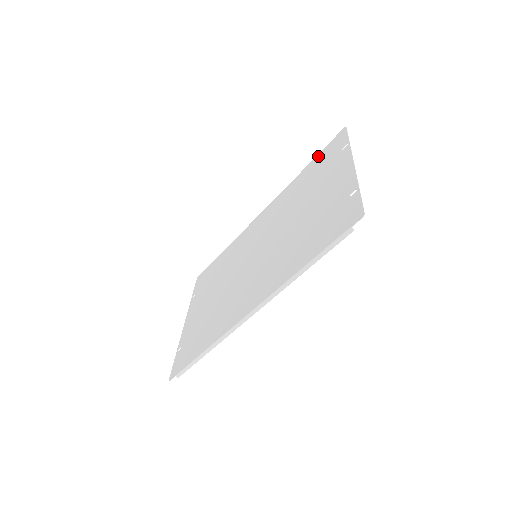
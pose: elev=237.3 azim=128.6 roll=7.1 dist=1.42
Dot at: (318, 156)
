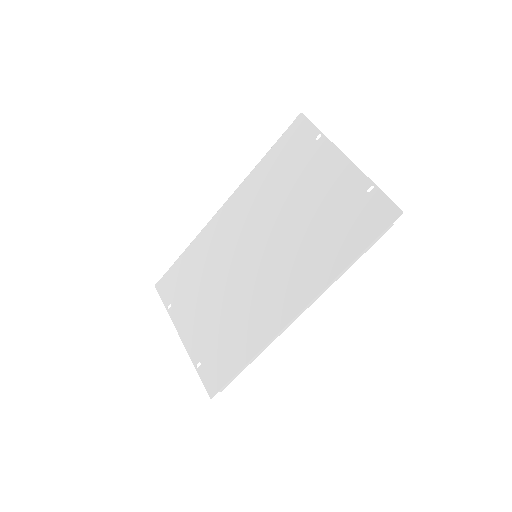
Dot at: (278, 144)
